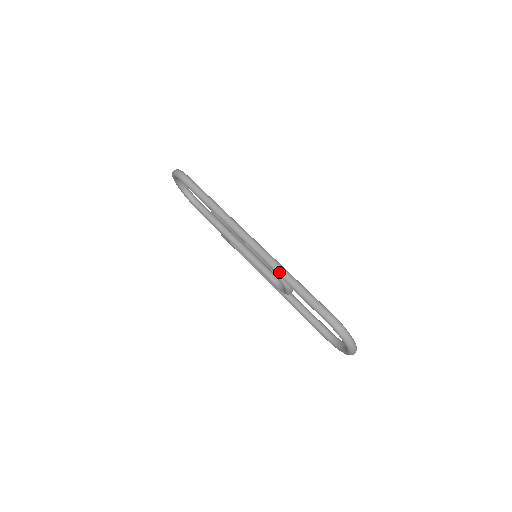
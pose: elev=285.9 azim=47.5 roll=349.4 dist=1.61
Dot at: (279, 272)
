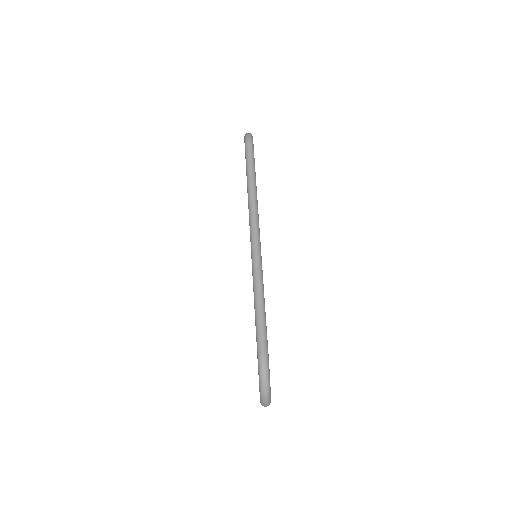
Dot at: (255, 283)
